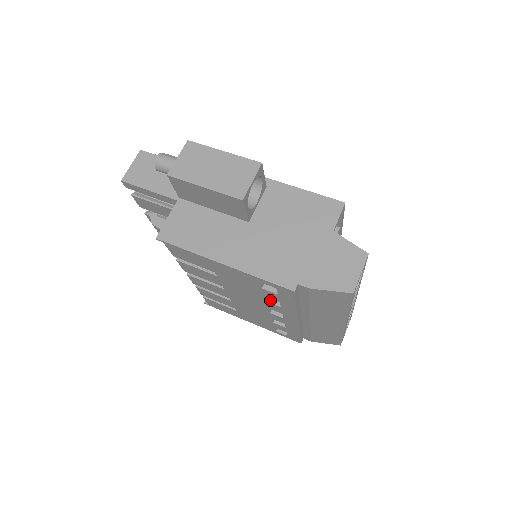
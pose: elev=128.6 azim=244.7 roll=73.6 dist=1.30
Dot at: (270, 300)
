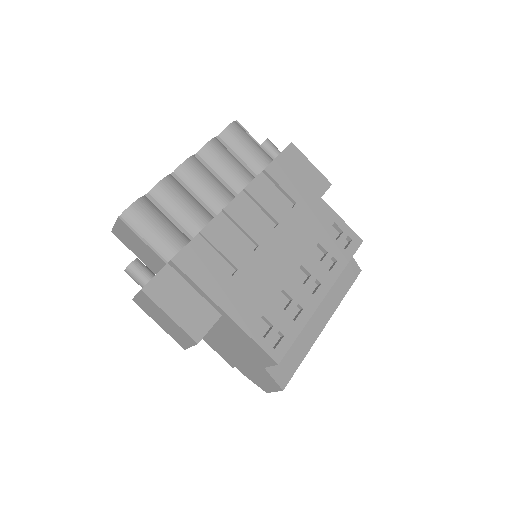
Dot at: occluded
